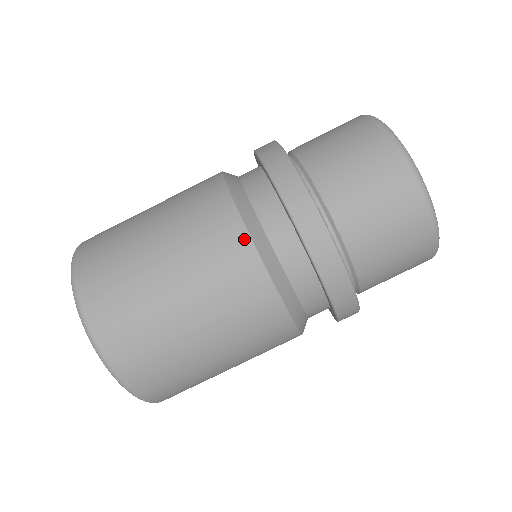
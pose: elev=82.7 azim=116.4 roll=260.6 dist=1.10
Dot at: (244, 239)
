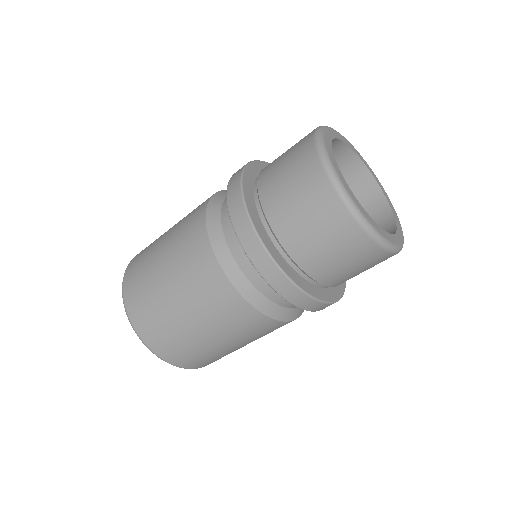
Dot at: (271, 322)
